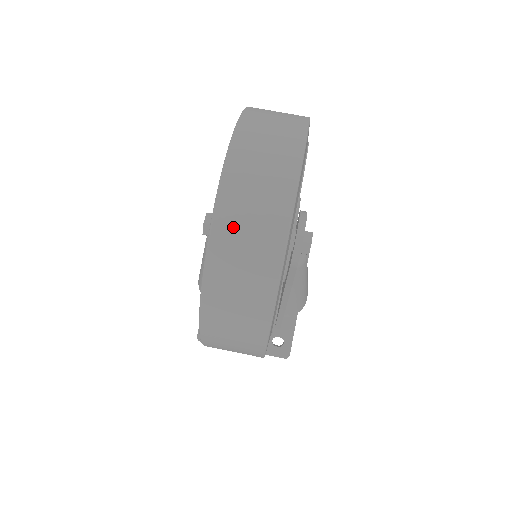
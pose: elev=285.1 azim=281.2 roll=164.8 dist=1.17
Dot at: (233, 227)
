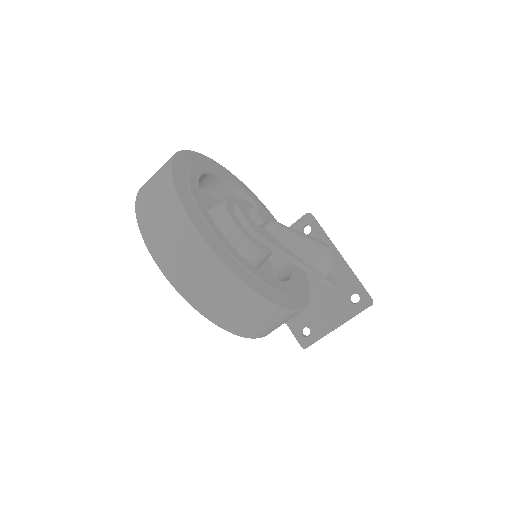
Dot at: (164, 250)
